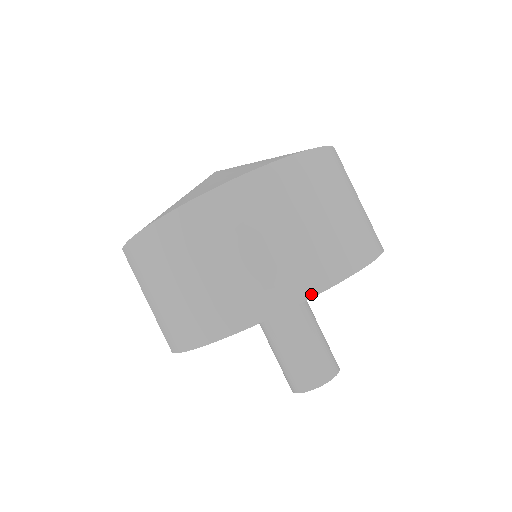
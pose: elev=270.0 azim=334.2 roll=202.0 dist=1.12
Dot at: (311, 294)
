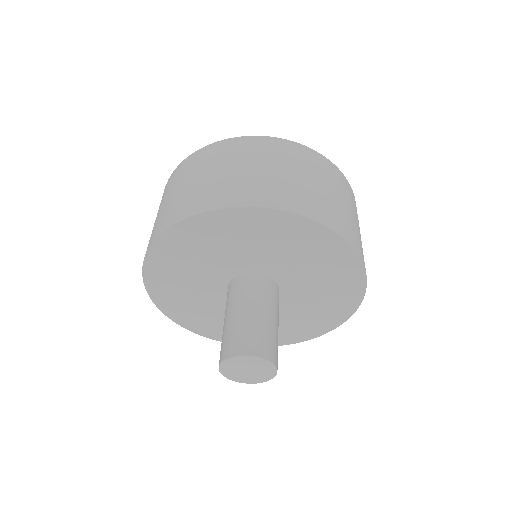
Dot at: (164, 230)
